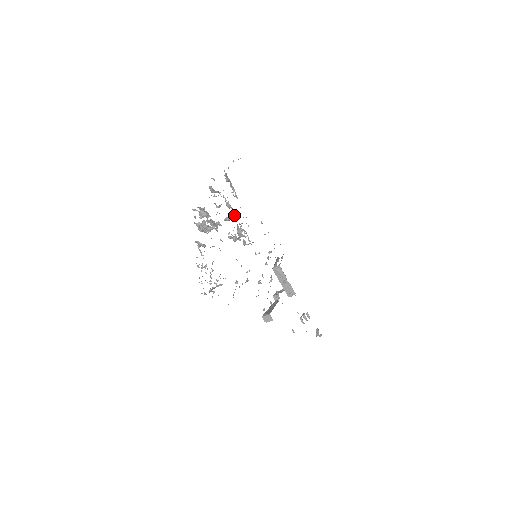
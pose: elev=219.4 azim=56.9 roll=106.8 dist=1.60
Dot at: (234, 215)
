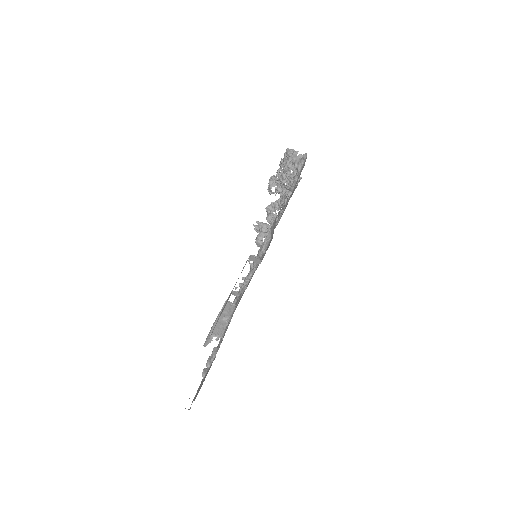
Dot at: occluded
